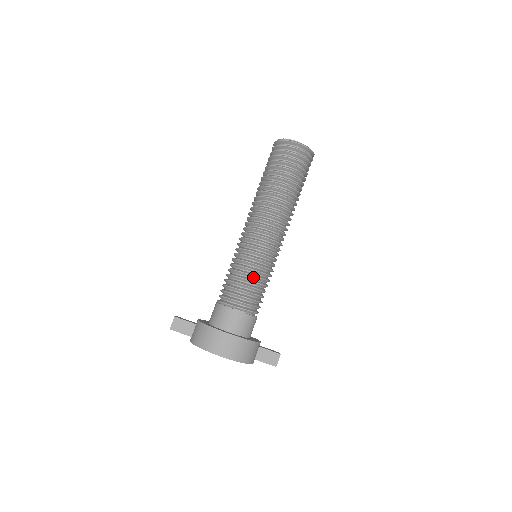
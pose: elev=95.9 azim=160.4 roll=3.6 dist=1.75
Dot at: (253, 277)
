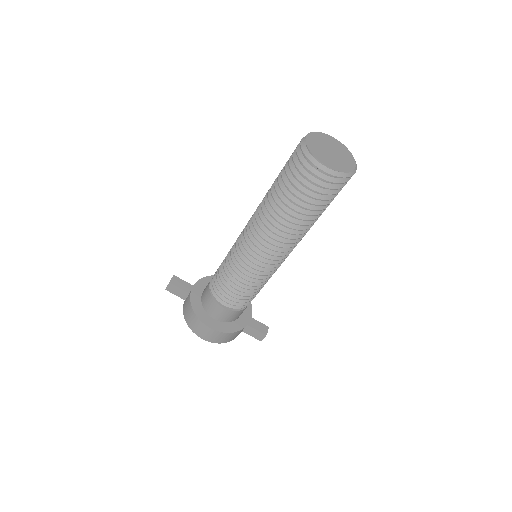
Dot at: (243, 287)
